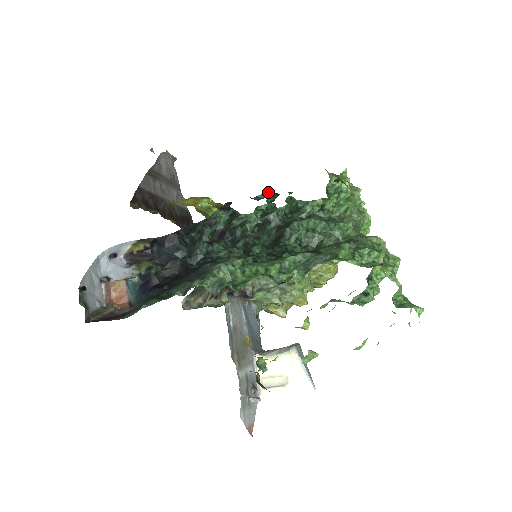
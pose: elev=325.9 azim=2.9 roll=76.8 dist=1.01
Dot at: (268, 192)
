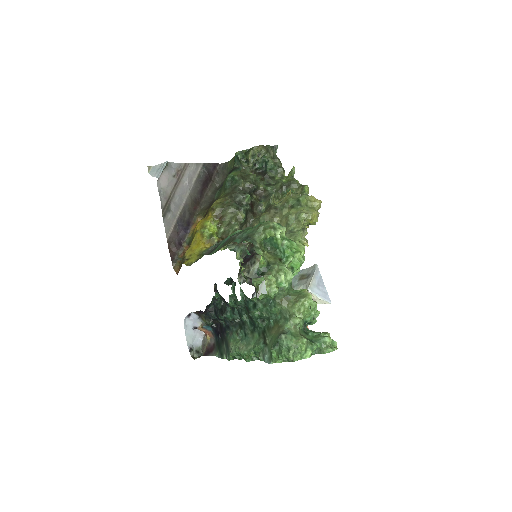
Dot at: (230, 278)
